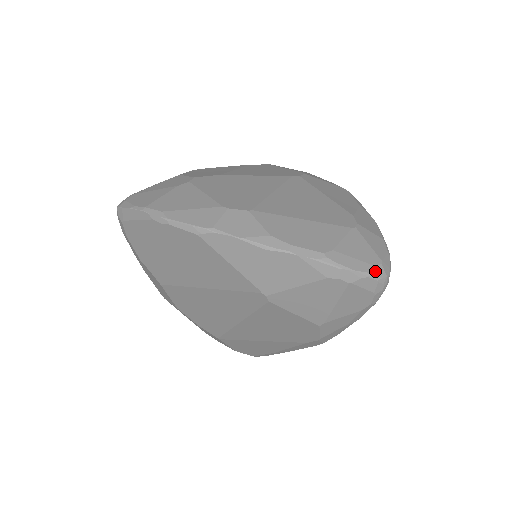
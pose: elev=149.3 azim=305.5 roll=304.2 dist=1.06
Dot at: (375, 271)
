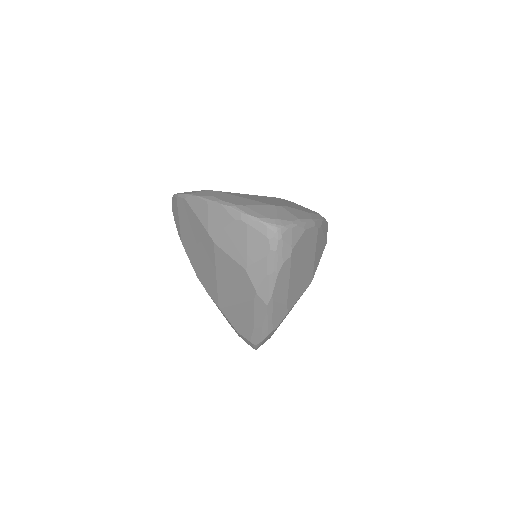
Dot at: (266, 220)
